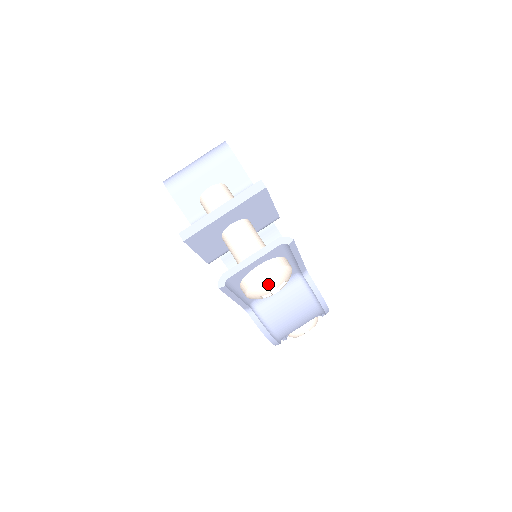
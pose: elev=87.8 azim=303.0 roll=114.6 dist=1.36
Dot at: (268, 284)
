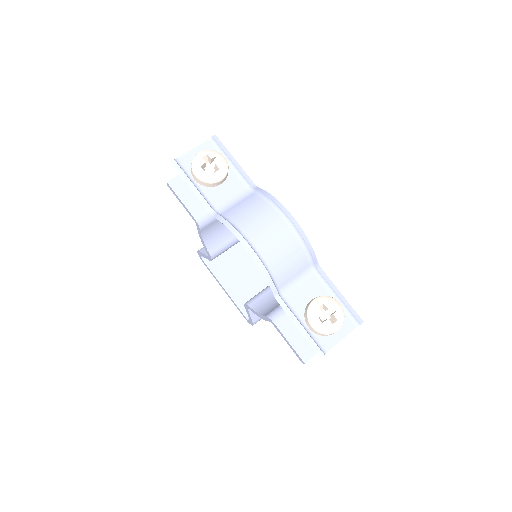
Dot at: (202, 155)
